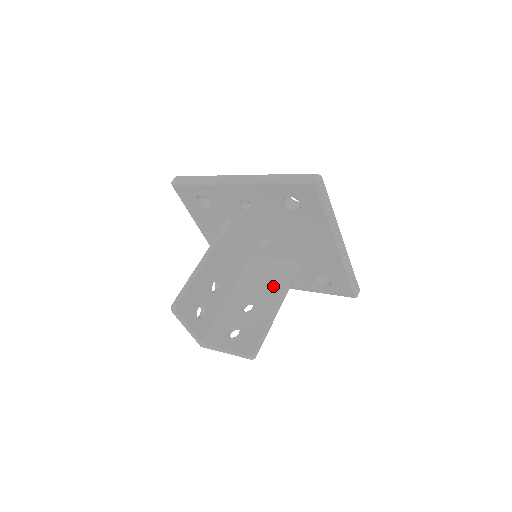
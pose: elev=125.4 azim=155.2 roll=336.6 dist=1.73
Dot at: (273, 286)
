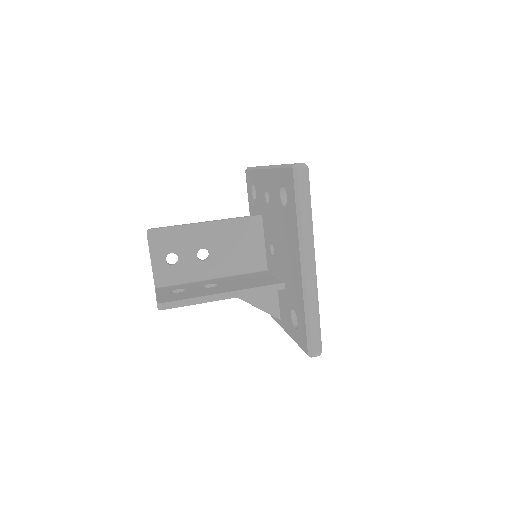
Dot at: (243, 285)
